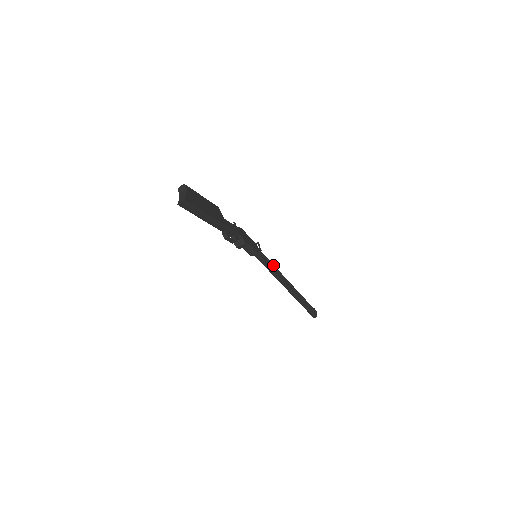
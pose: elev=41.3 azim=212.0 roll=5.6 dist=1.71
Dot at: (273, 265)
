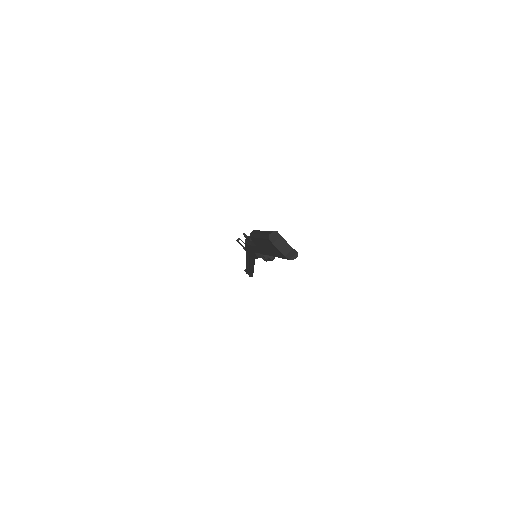
Dot at: occluded
